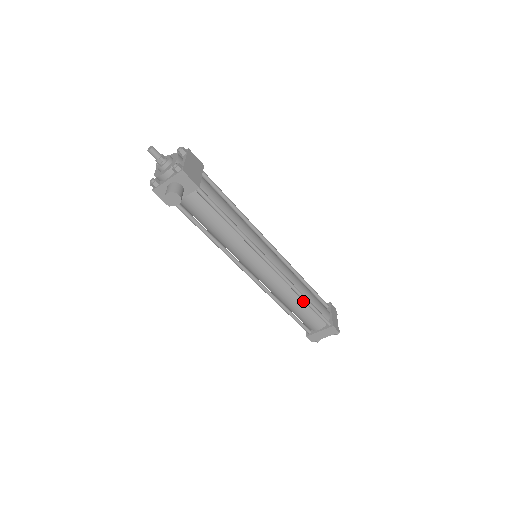
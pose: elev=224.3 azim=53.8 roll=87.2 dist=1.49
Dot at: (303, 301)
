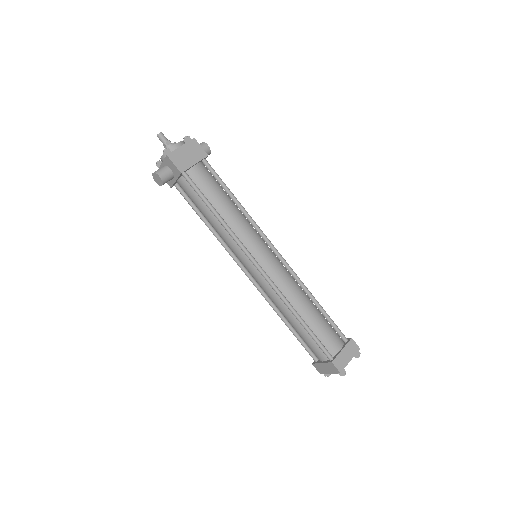
Dot at: (299, 320)
